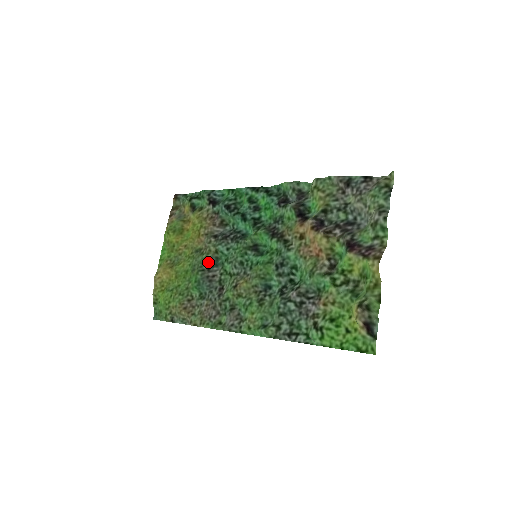
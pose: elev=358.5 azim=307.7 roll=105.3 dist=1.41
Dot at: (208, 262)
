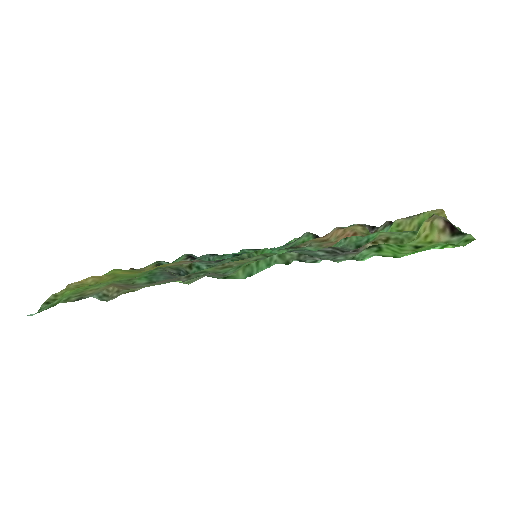
Dot at: (175, 269)
